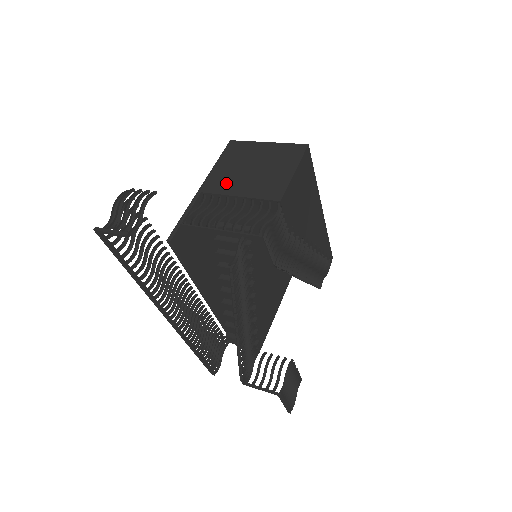
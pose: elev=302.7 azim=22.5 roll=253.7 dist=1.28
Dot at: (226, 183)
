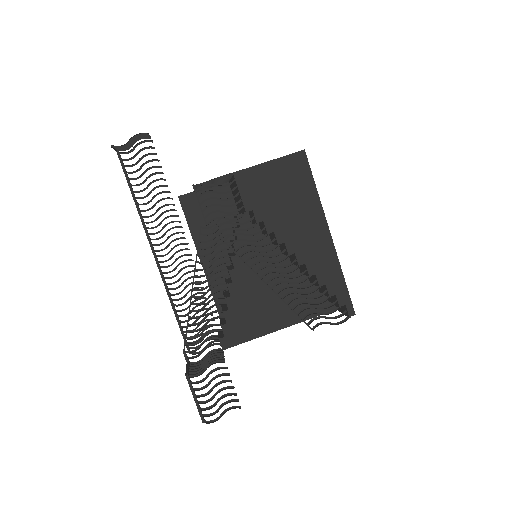
Dot at: occluded
